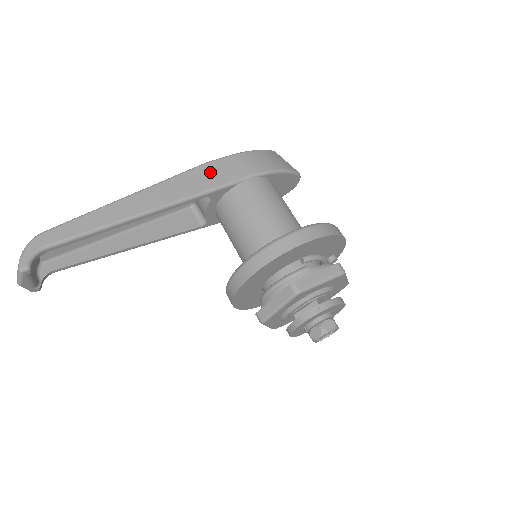
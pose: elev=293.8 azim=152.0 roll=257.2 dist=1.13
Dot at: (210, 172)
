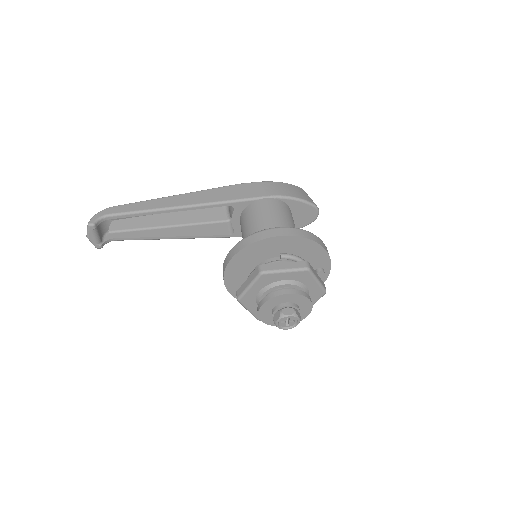
Dot at: (238, 190)
